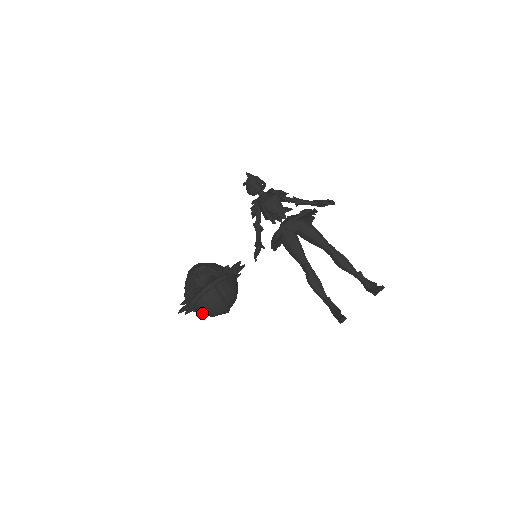
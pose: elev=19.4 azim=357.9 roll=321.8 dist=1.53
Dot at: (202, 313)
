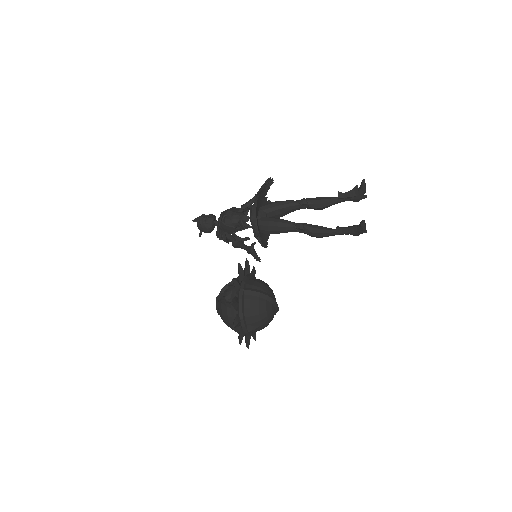
Dot at: (258, 324)
